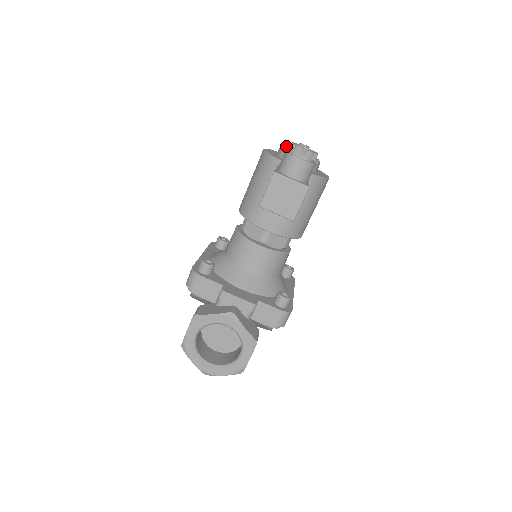
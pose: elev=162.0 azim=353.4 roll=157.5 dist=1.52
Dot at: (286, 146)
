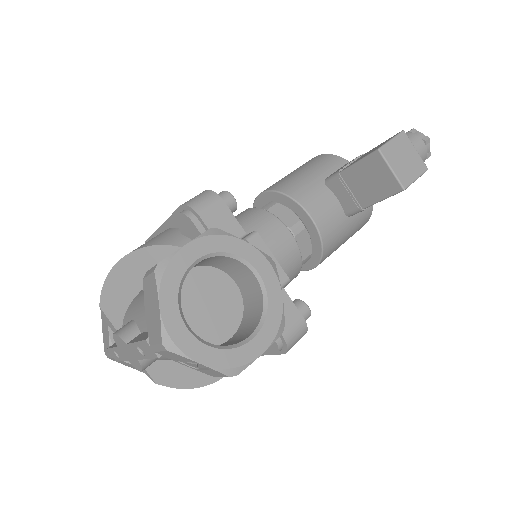
Dot at: occluded
